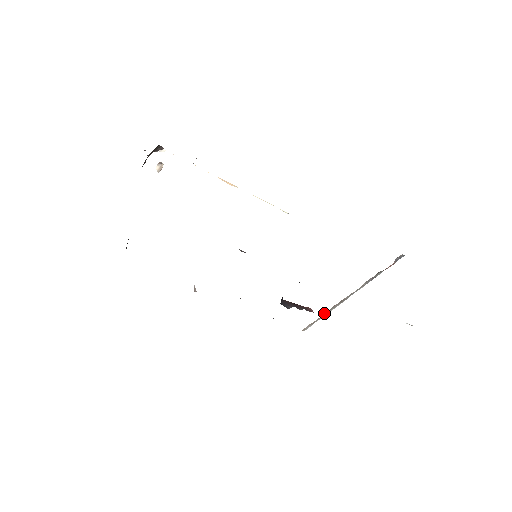
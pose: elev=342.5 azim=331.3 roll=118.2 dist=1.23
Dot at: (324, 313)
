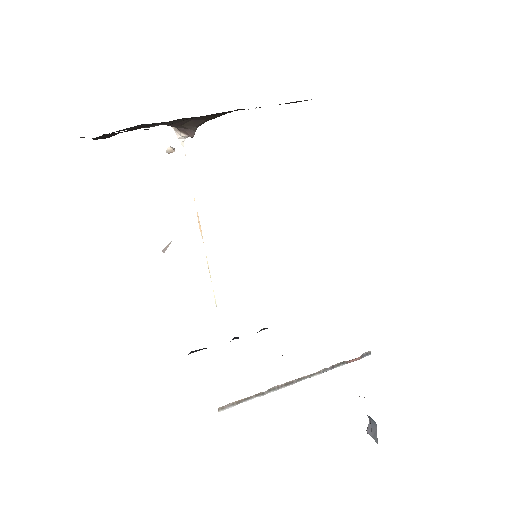
Dot at: (260, 392)
